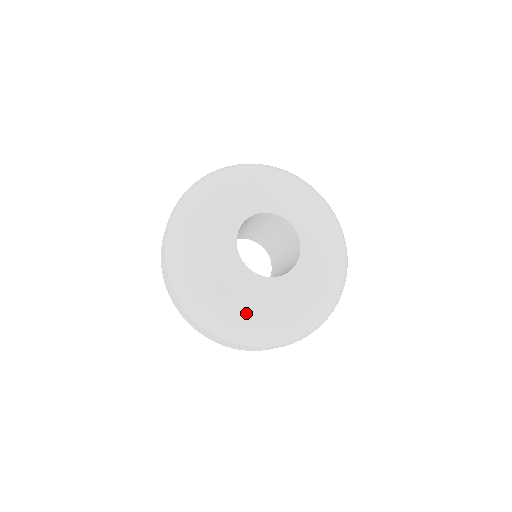
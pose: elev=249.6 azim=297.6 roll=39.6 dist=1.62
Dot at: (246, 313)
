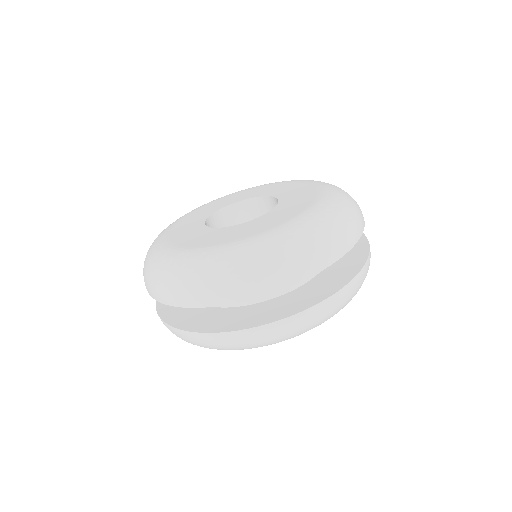
Dot at: (247, 241)
